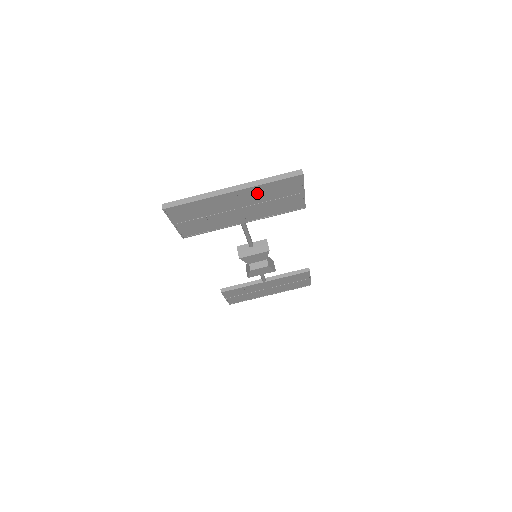
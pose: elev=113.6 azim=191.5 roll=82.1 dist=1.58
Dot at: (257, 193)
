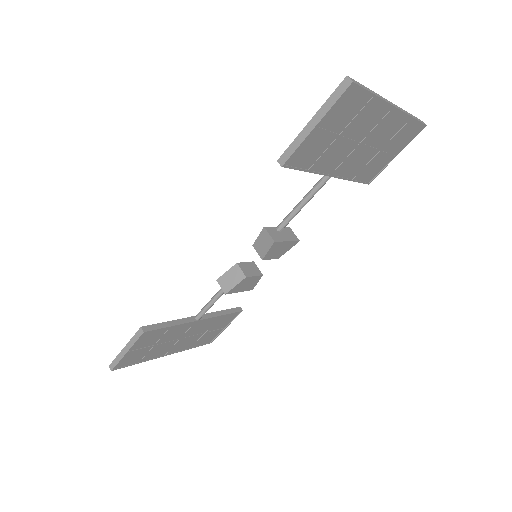
Dot at: (392, 128)
